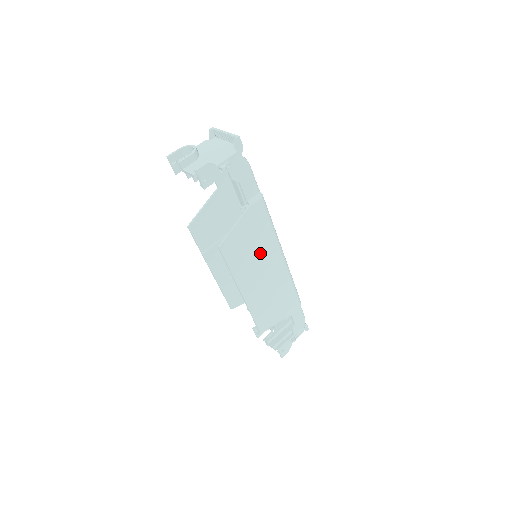
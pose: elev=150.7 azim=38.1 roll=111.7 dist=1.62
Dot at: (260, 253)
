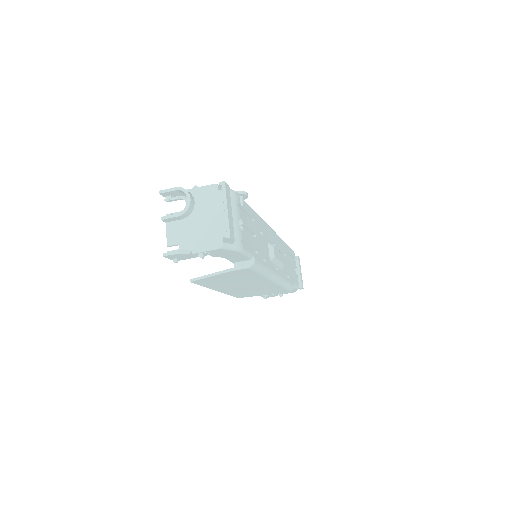
Dot at: (243, 281)
